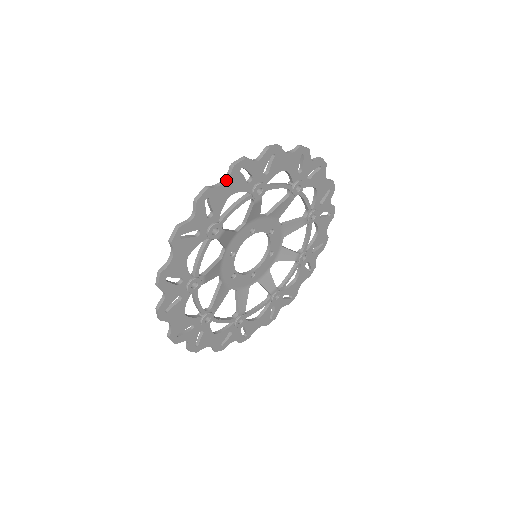
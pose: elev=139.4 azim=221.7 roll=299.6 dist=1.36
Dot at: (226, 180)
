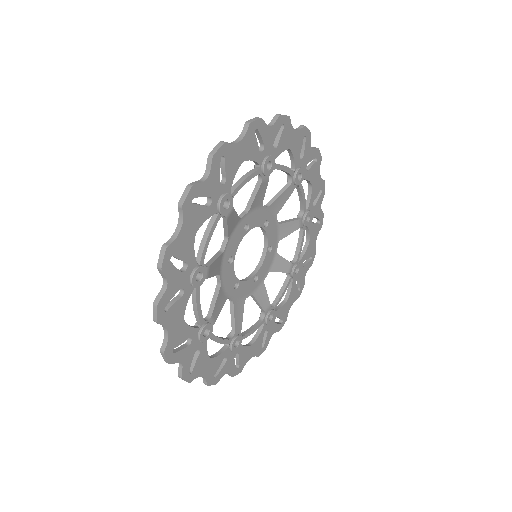
Dot at: (296, 130)
